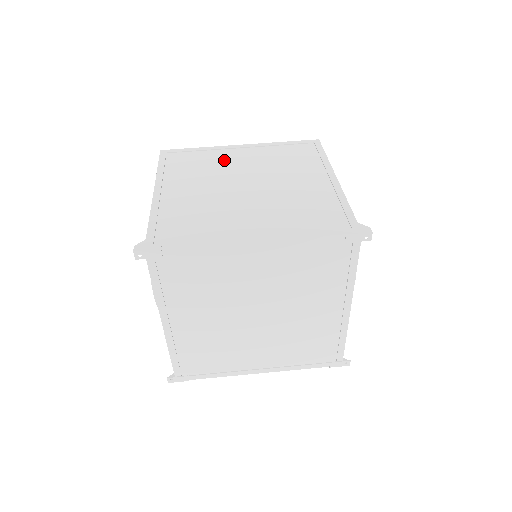
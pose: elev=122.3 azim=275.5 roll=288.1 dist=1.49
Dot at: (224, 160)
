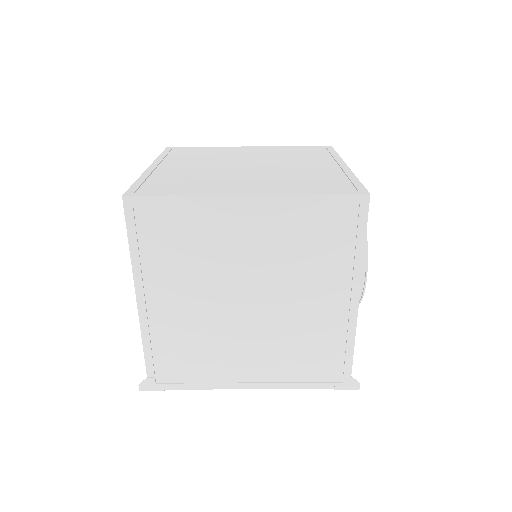
Dot at: (221, 238)
